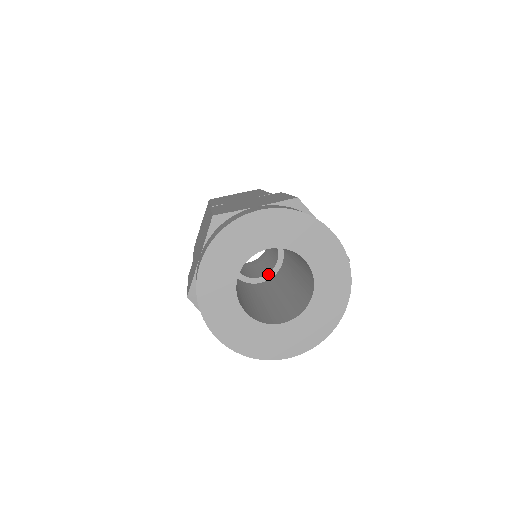
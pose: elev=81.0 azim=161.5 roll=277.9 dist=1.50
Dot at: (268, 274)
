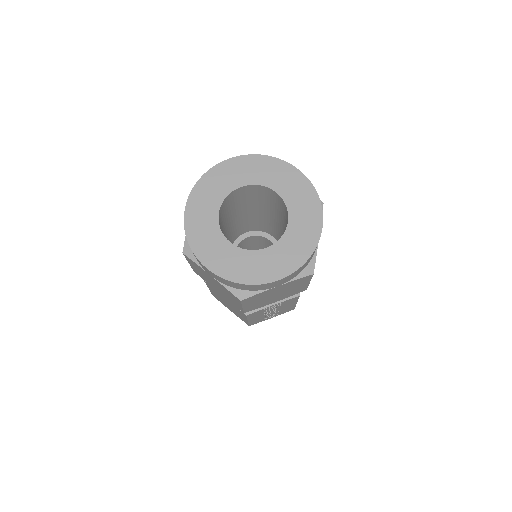
Dot at: occluded
